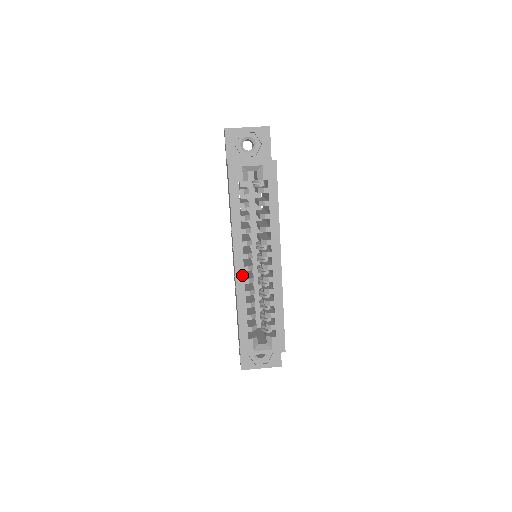
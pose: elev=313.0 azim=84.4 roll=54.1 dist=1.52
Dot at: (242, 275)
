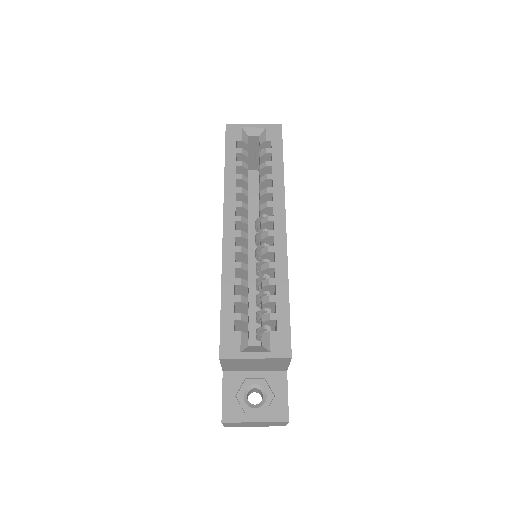
Dot at: (232, 241)
